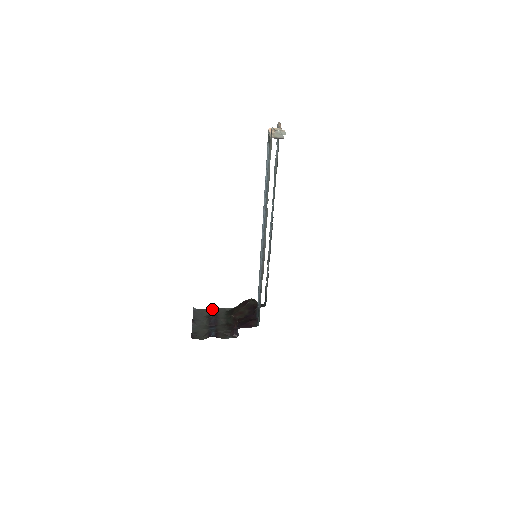
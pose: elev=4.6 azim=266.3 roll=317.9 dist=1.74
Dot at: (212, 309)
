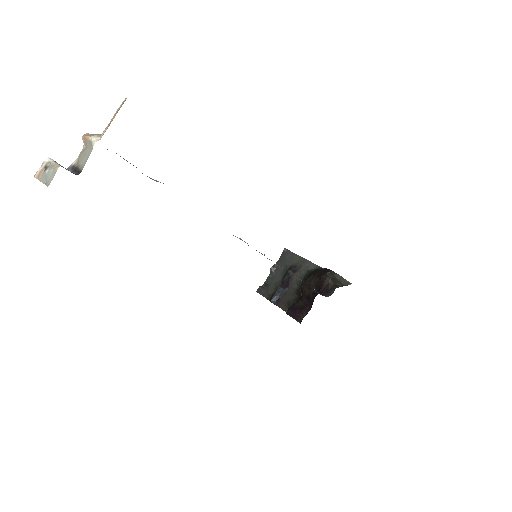
Dot at: (300, 258)
